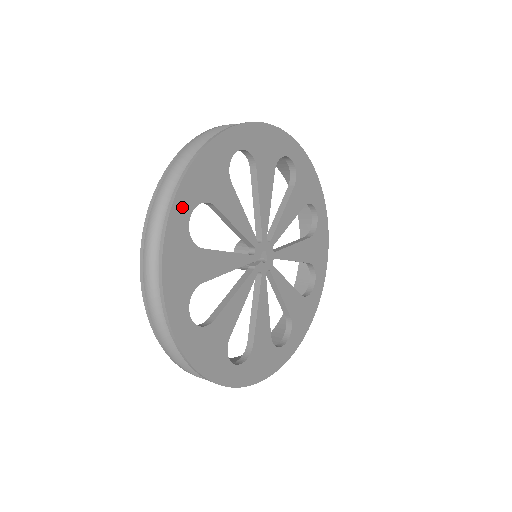
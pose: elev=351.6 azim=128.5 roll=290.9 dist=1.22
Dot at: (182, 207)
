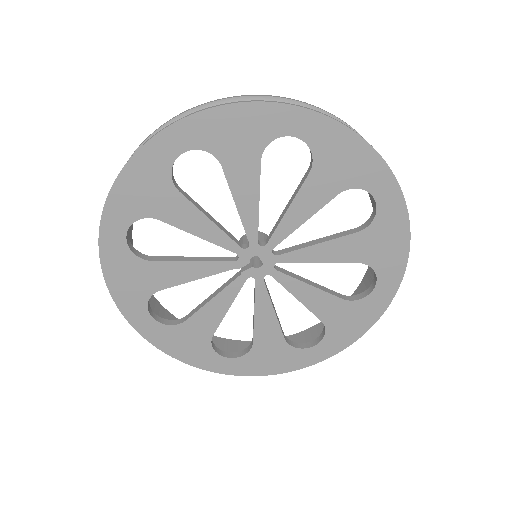
Dot at: (113, 227)
